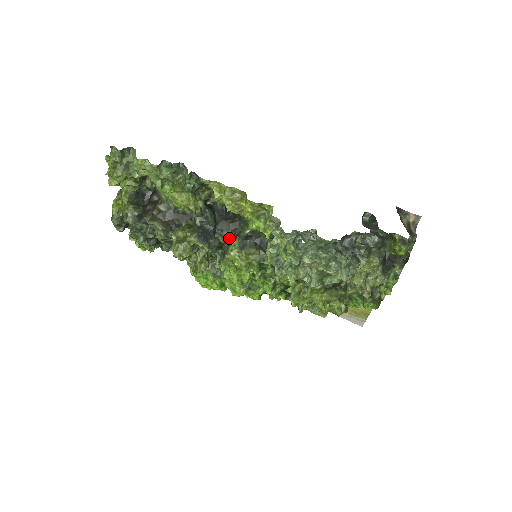
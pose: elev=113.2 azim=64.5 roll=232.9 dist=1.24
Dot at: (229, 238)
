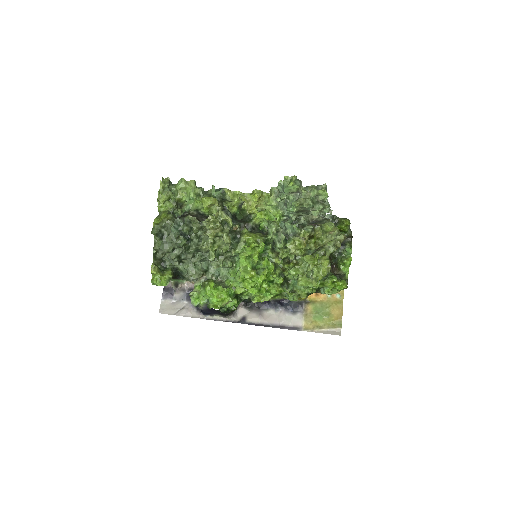
Dot at: (241, 228)
